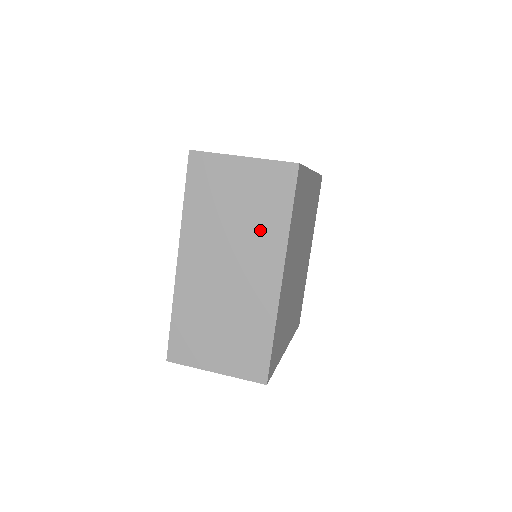
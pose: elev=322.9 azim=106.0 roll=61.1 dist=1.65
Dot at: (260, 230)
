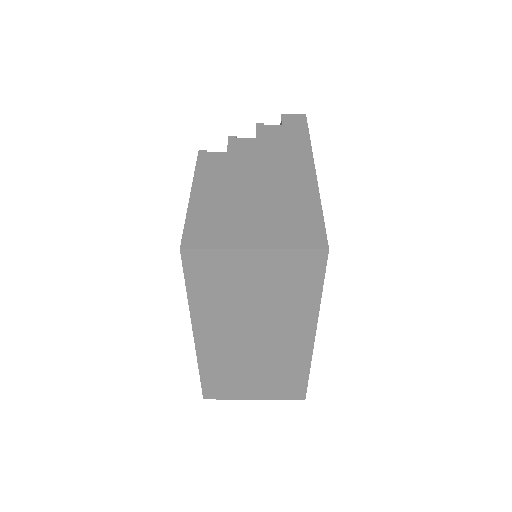
Dot at: (286, 308)
